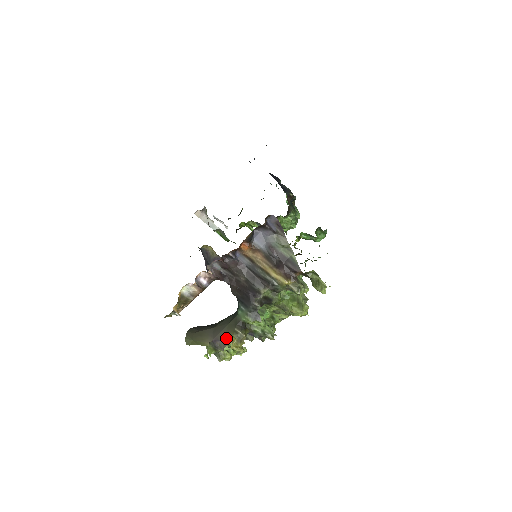
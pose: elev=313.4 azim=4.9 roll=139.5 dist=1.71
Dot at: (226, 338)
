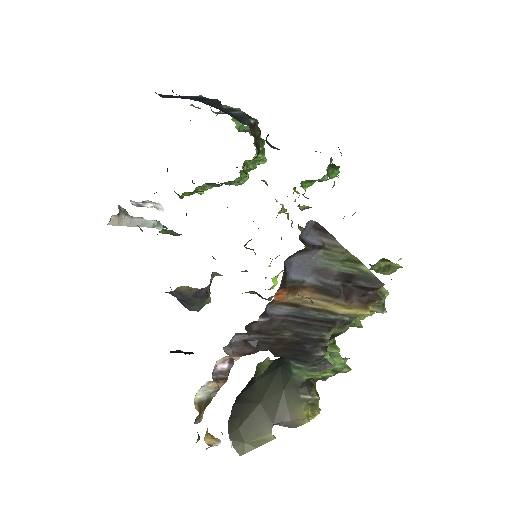
Dot at: (294, 415)
